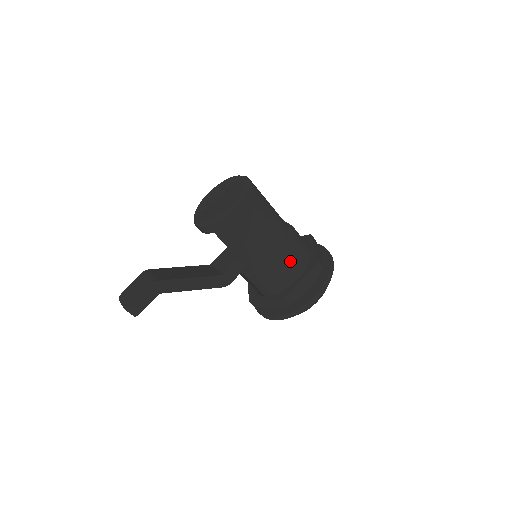
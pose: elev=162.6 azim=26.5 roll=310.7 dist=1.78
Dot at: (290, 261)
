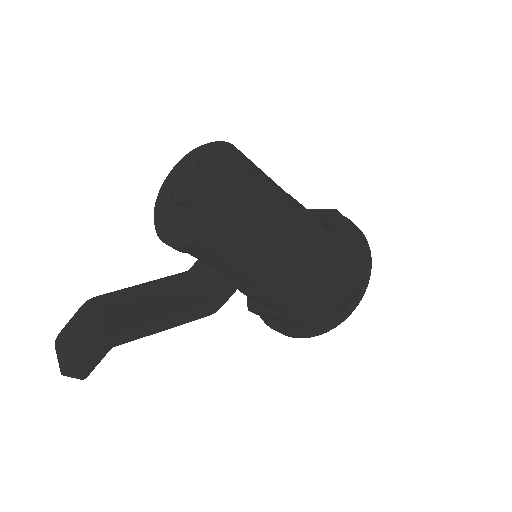
Dot at: (309, 274)
